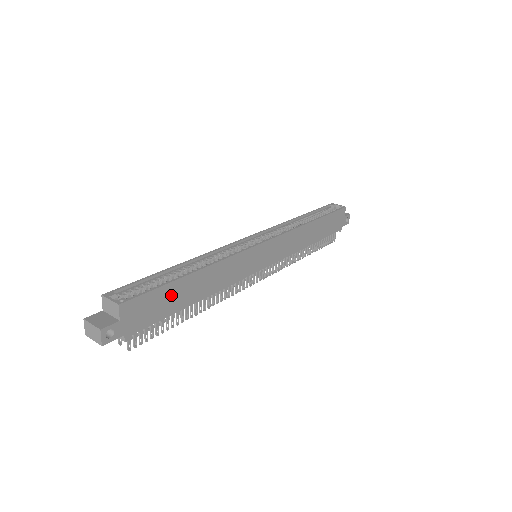
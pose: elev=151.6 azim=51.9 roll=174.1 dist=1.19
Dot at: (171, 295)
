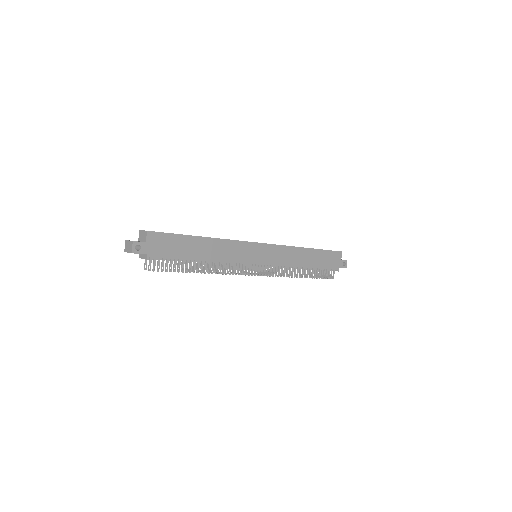
Dot at: (183, 244)
